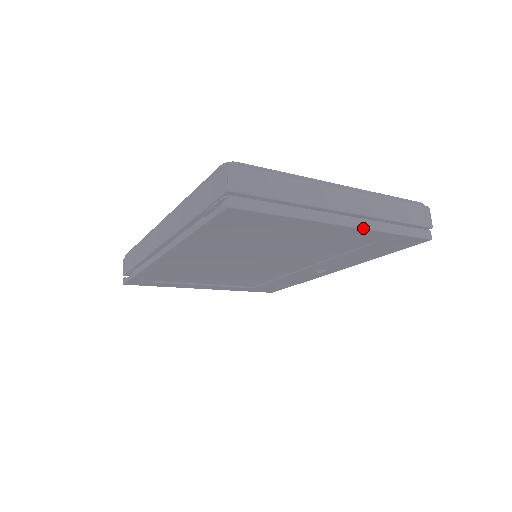
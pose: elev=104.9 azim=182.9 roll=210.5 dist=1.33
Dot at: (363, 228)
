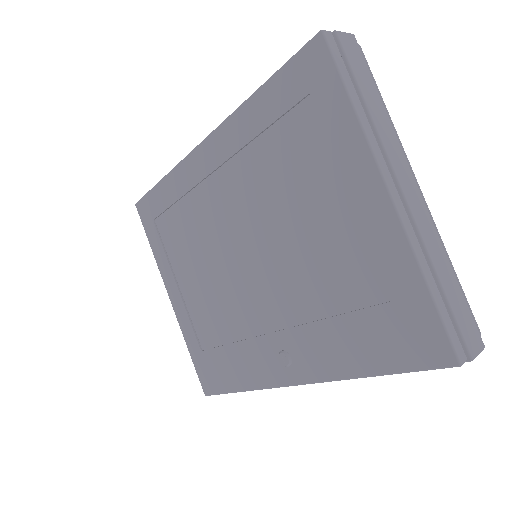
Dot at: (402, 224)
